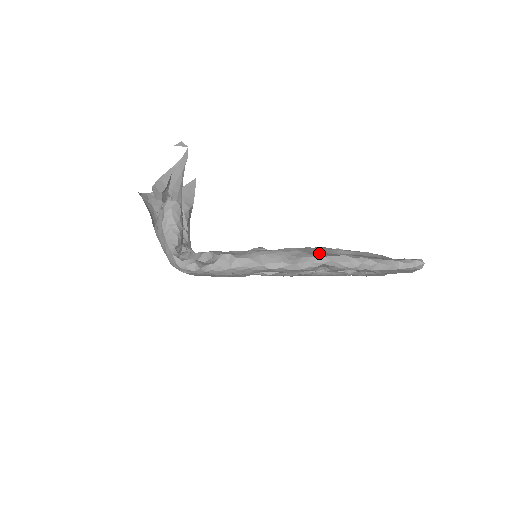
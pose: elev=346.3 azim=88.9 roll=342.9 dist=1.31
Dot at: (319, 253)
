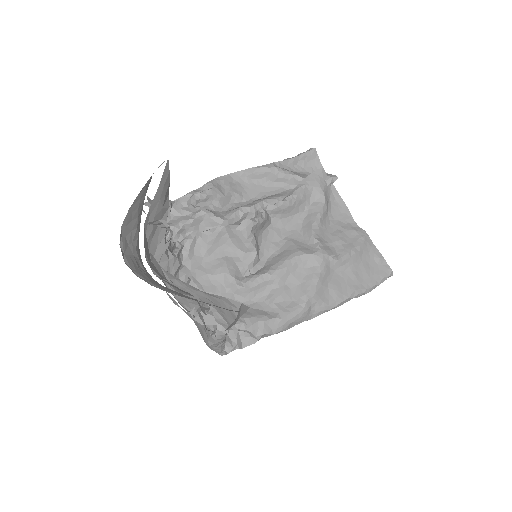
Dot at: (328, 292)
